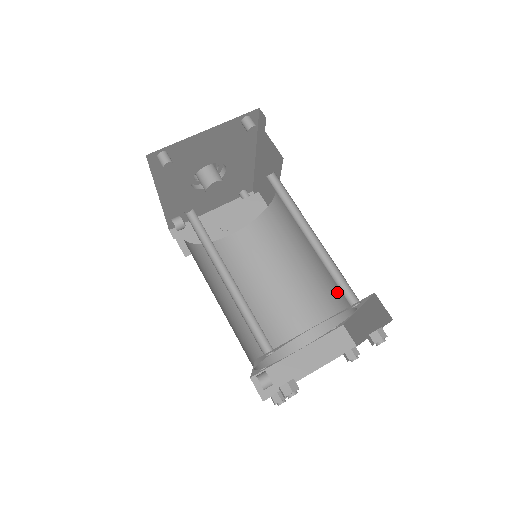
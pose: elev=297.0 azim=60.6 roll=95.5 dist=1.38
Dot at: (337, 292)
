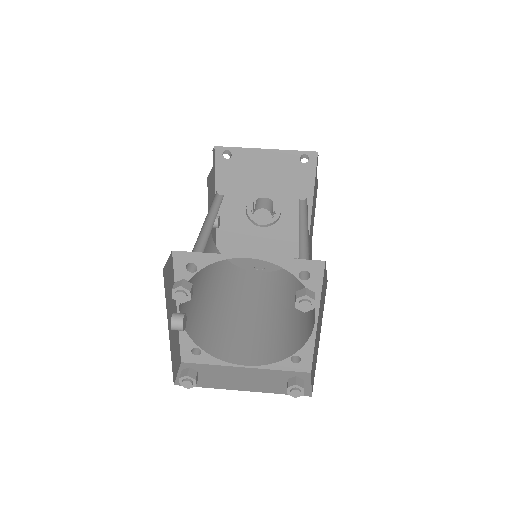
Dot at: (312, 310)
